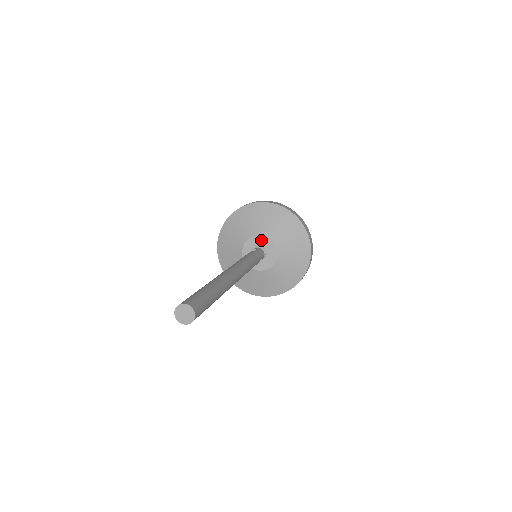
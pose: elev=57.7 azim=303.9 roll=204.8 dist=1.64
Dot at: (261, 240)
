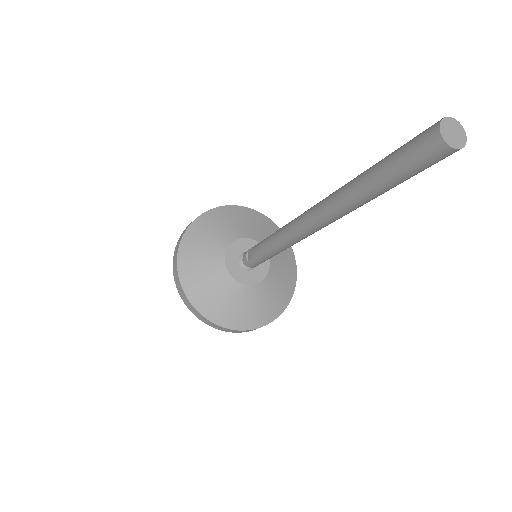
Dot at: (236, 248)
